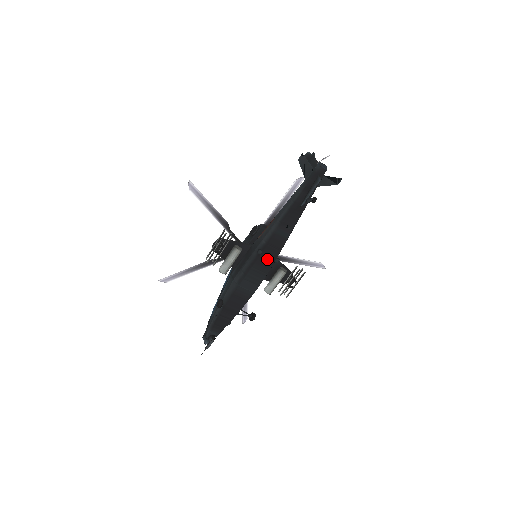
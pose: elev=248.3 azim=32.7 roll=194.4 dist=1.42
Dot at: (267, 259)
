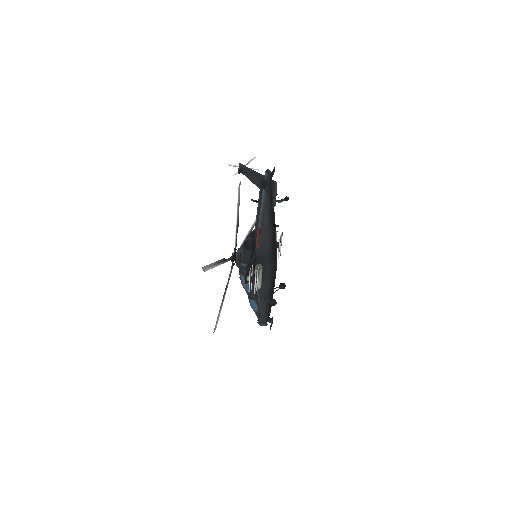
Dot at: (275, 253)
